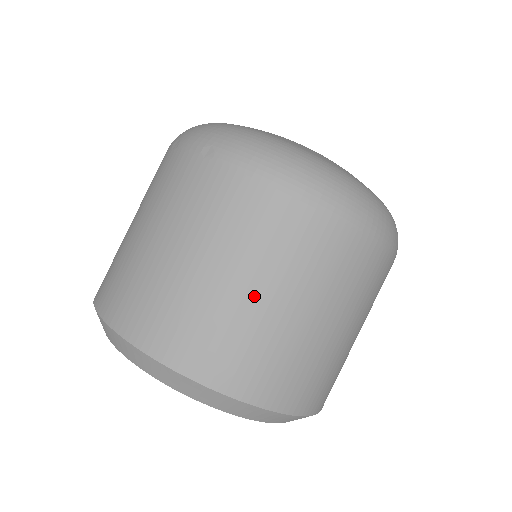
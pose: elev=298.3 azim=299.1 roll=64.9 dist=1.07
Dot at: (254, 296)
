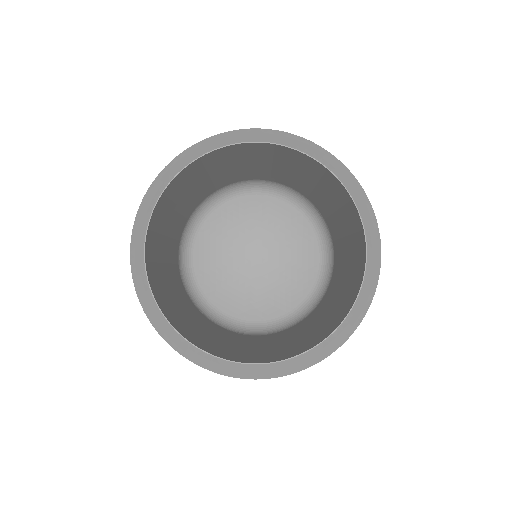
Dot at: occluded
